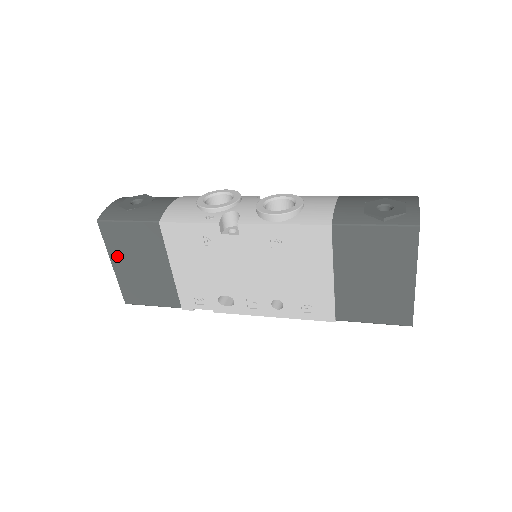
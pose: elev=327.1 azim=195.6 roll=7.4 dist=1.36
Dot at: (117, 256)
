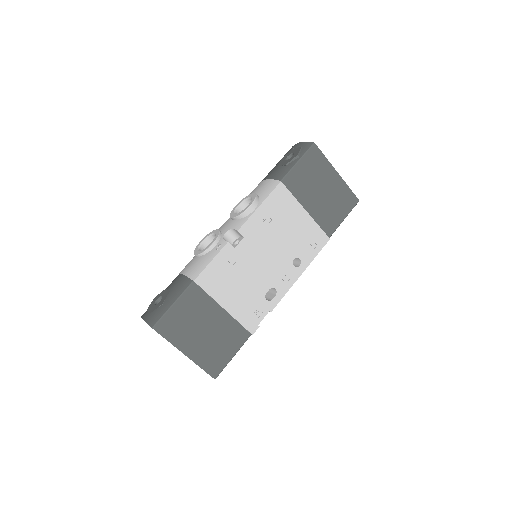
Dot at: (184, 343)
